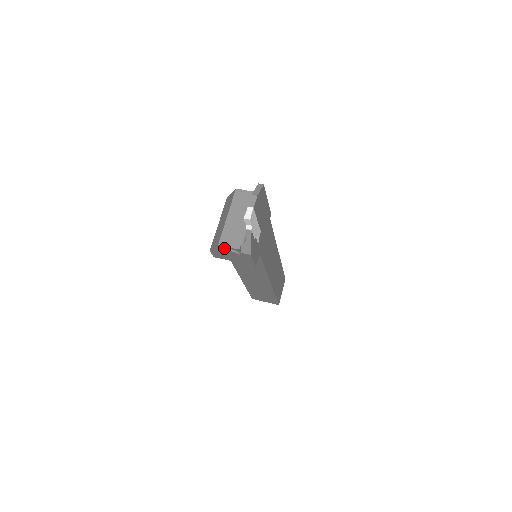
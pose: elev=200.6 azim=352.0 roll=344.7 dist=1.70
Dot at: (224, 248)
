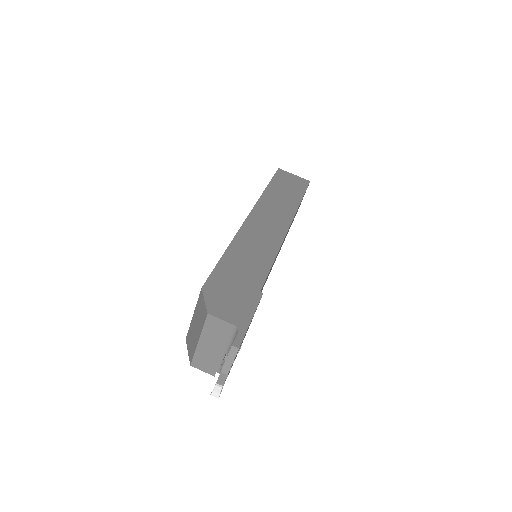
Dot at: occluded
